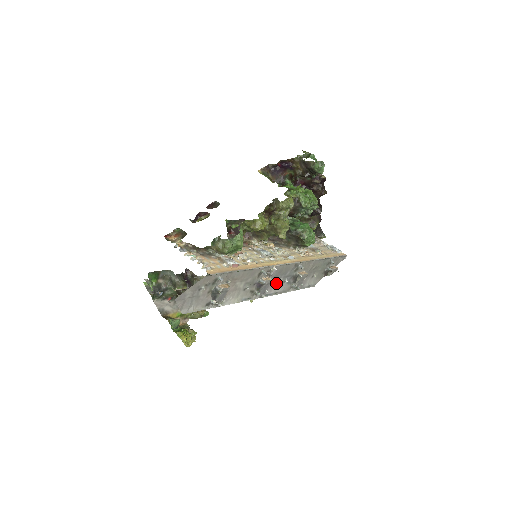
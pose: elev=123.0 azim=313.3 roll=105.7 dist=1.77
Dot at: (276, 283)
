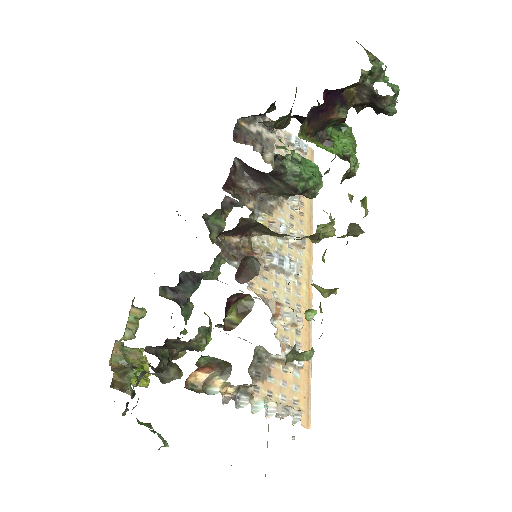
Dot at: occluded
